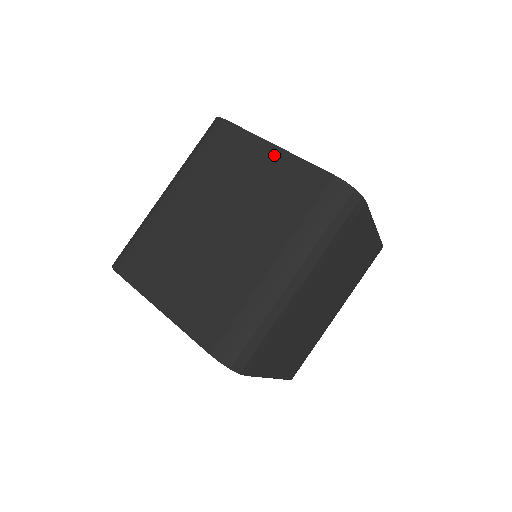
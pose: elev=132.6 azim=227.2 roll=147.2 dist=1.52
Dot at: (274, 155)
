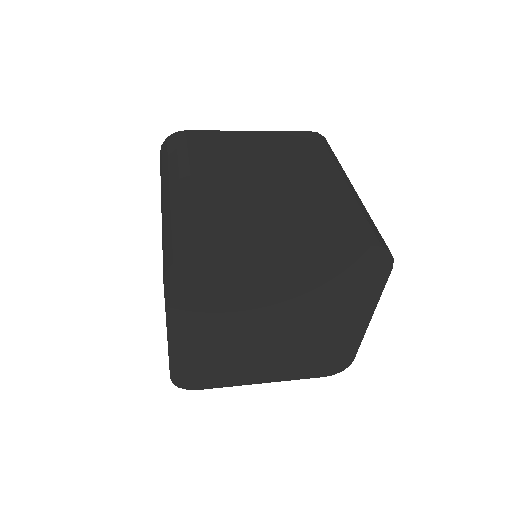
Dot at: (254, 135)
